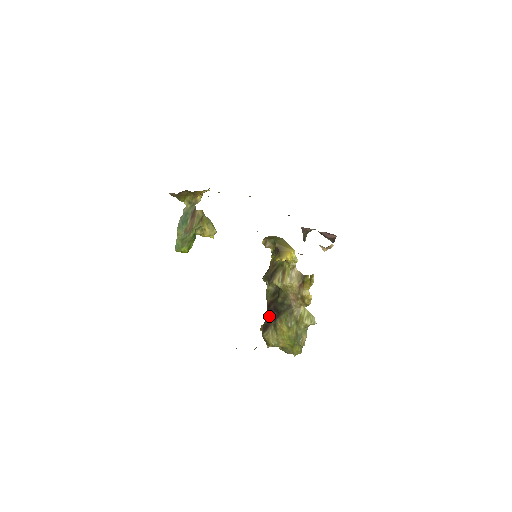
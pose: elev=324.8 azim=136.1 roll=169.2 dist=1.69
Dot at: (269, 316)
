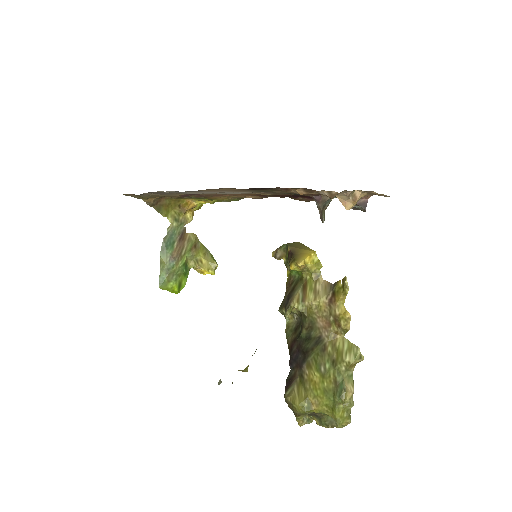
Dot at: (292, 364)
